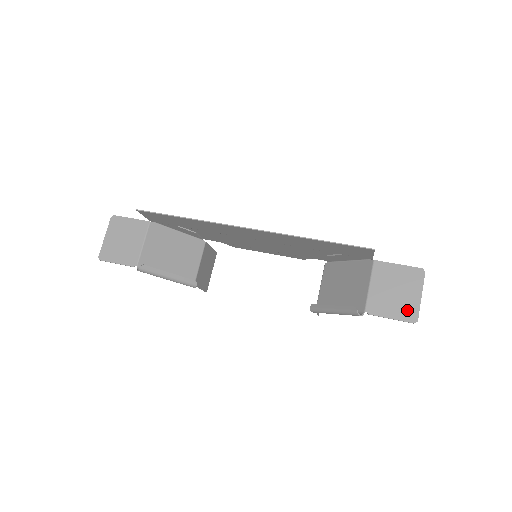
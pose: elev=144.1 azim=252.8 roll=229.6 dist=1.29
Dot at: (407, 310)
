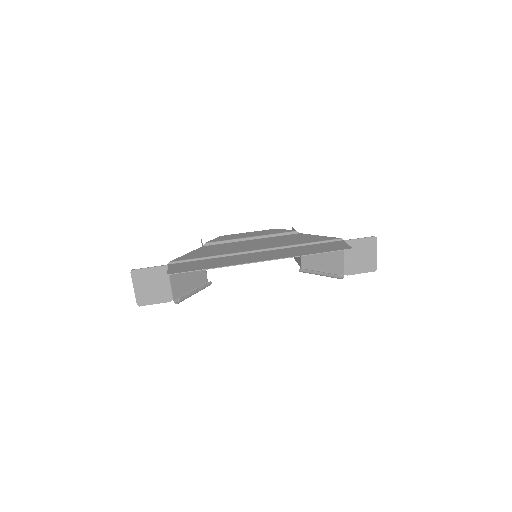
Dot at: (370, 265)
